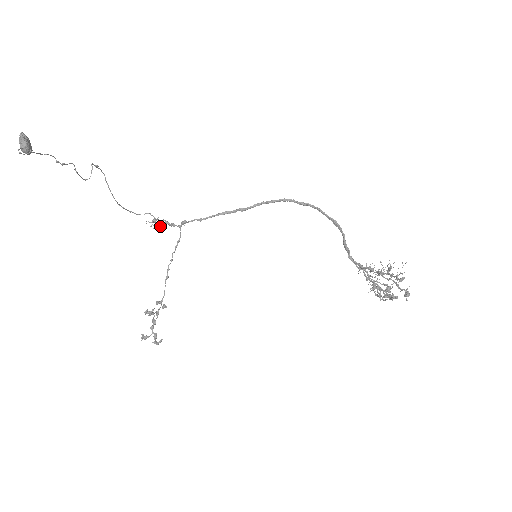
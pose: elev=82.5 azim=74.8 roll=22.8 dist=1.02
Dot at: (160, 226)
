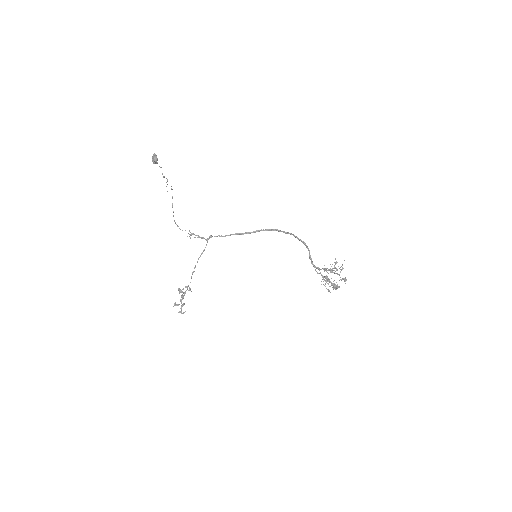
Dot at: (195, 237)
